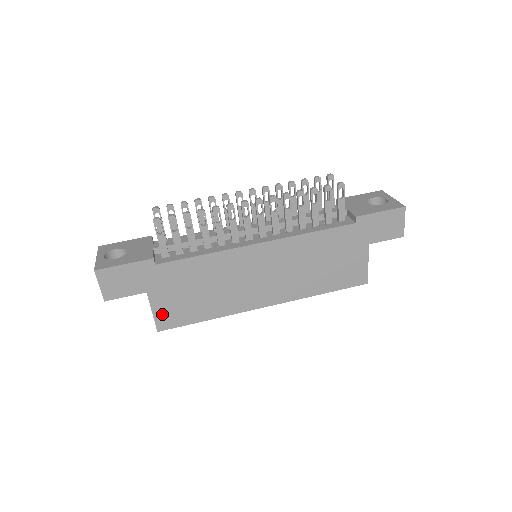
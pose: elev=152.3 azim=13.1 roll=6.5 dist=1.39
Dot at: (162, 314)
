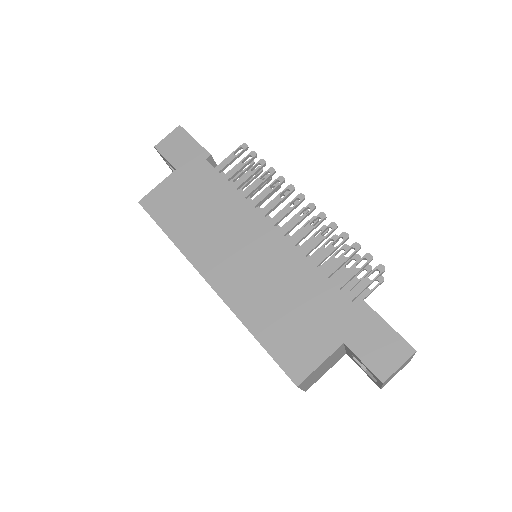
Dot at: (159, 194)
